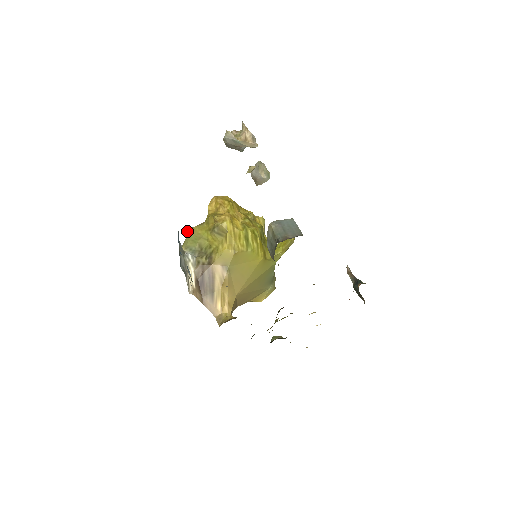
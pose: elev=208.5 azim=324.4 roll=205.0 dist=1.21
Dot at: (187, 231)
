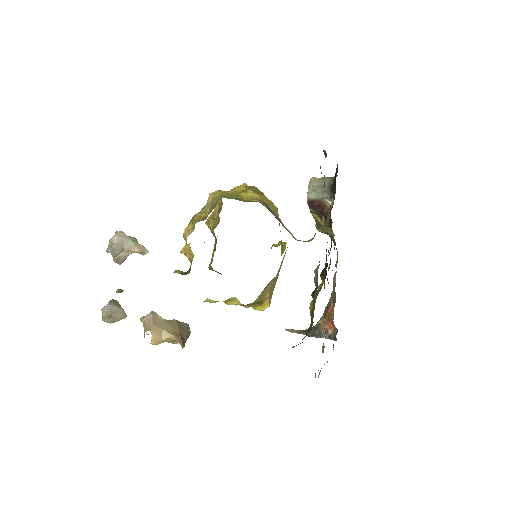
Dot at: (215, 192)
